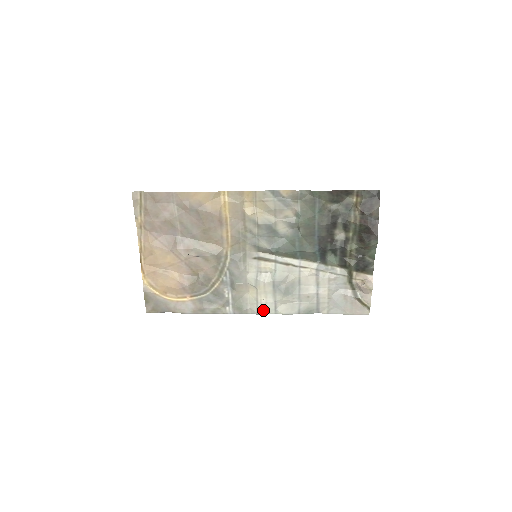
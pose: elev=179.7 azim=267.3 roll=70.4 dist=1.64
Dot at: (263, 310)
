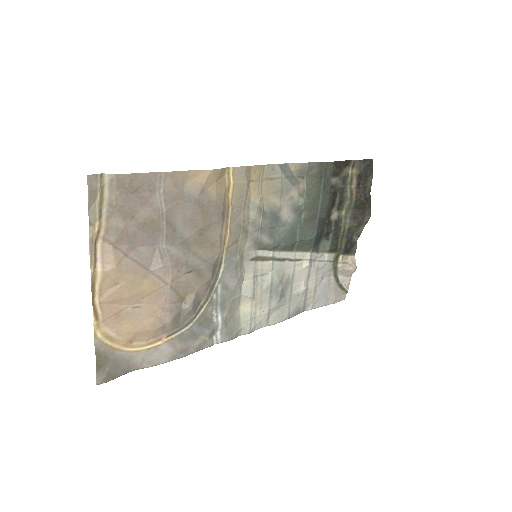
Dot at: (255, 326)
